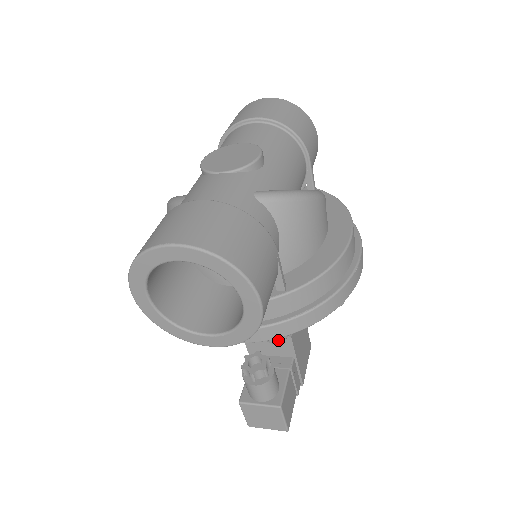
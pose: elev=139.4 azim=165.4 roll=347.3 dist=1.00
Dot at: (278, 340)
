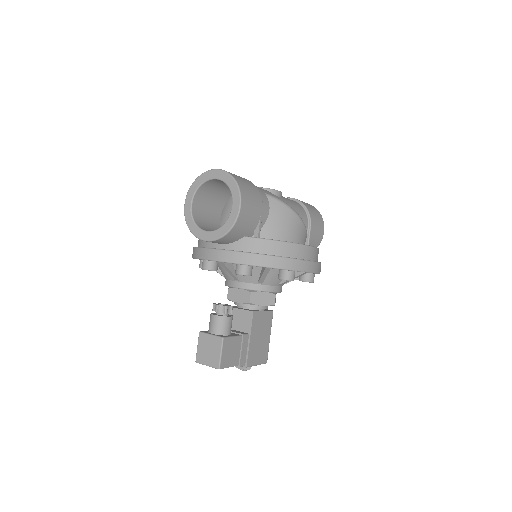
Dot at: (242, 272)
